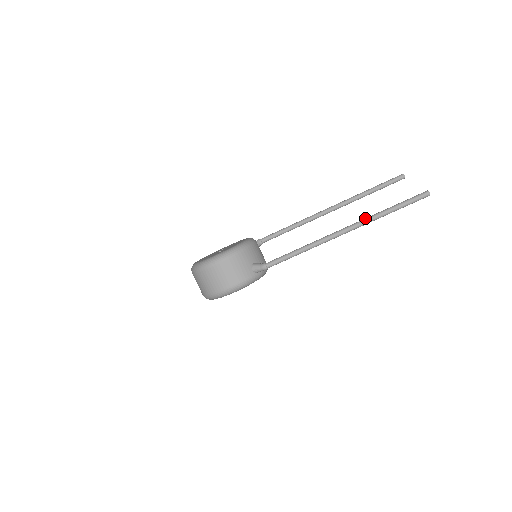
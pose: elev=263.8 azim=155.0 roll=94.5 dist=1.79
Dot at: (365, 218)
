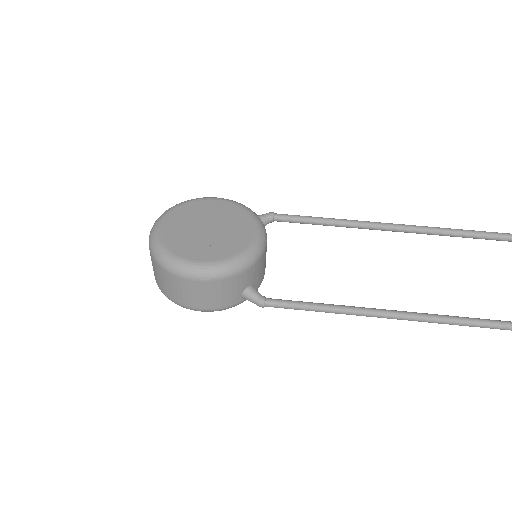
Dot at: (438, 316)
